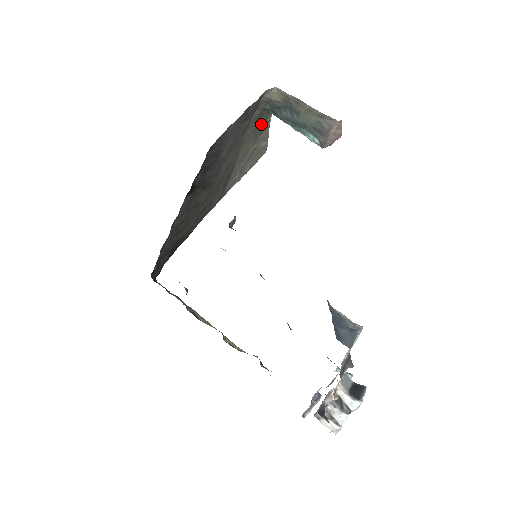
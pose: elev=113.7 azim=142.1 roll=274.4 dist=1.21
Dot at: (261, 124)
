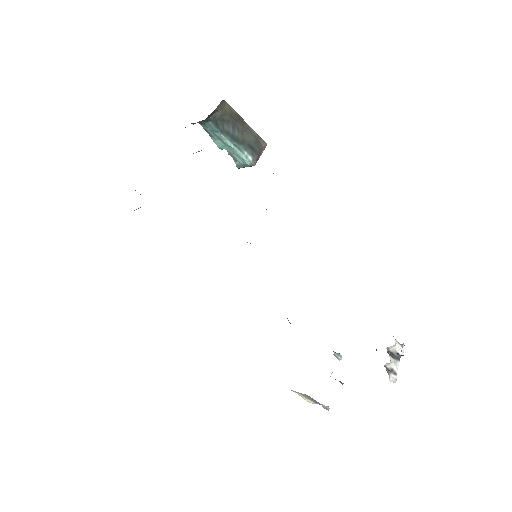
Dot at: occluded
